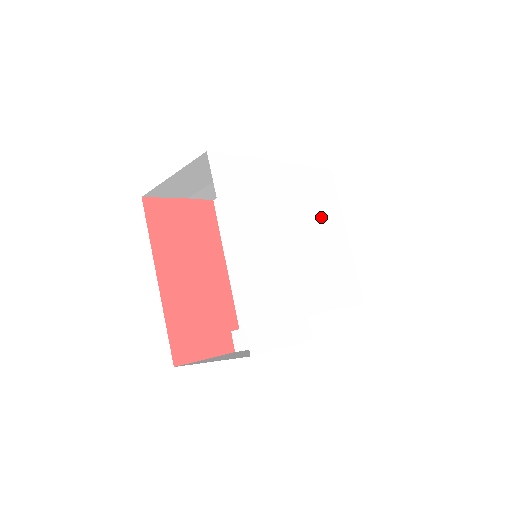
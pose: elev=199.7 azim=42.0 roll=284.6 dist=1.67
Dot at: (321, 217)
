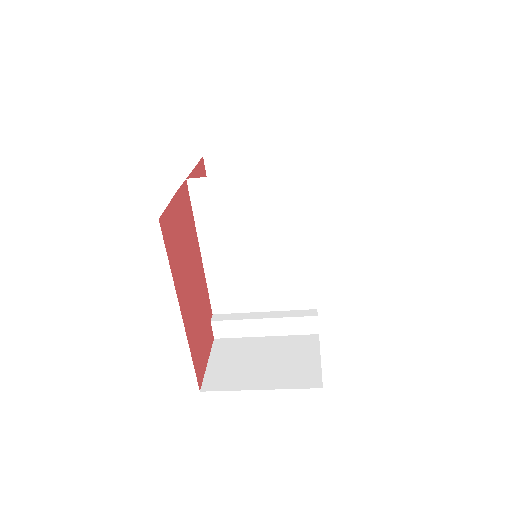
Dot at: occluded
